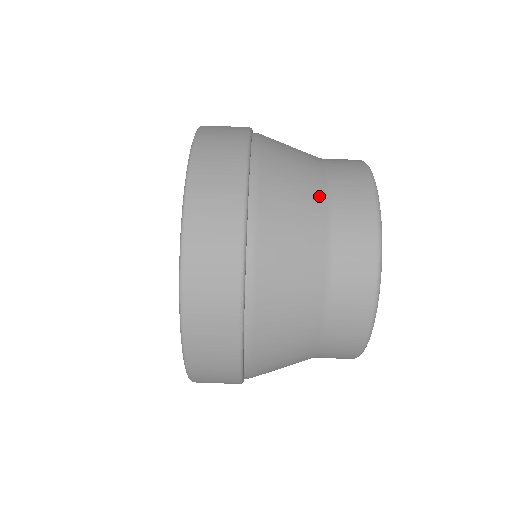
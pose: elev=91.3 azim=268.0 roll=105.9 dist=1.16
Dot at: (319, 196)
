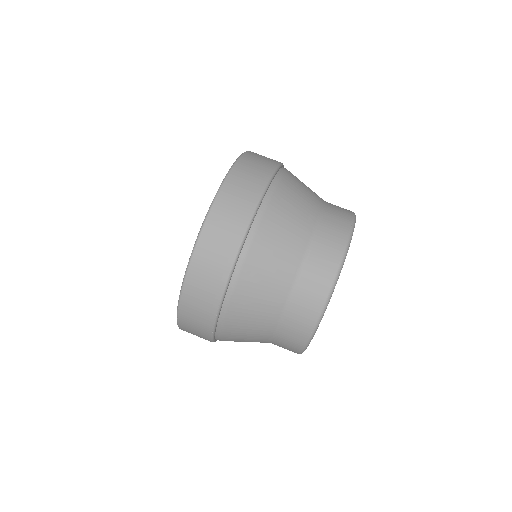
Dot at: (287, 281)
